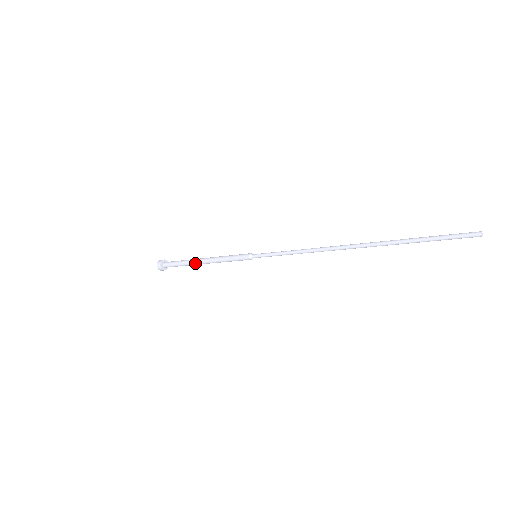
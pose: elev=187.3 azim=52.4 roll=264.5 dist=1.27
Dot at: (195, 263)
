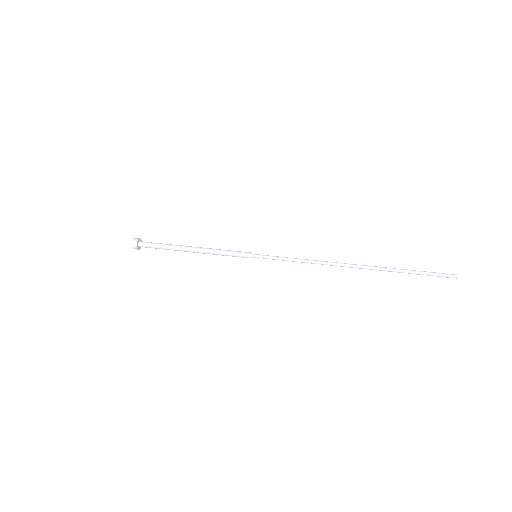
Dot at: occluded
